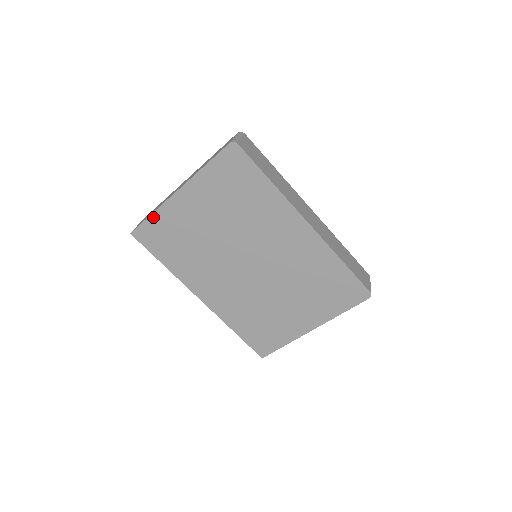
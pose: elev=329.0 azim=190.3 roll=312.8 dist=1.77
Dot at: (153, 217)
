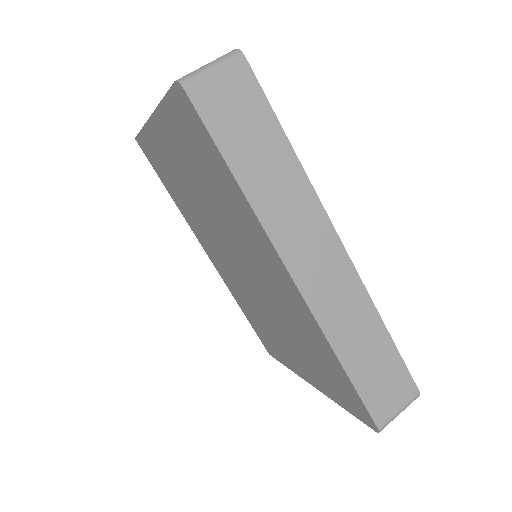
Dot at: (144, 134)
